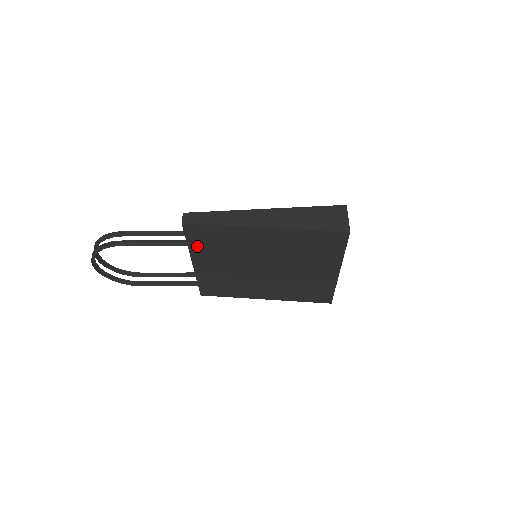
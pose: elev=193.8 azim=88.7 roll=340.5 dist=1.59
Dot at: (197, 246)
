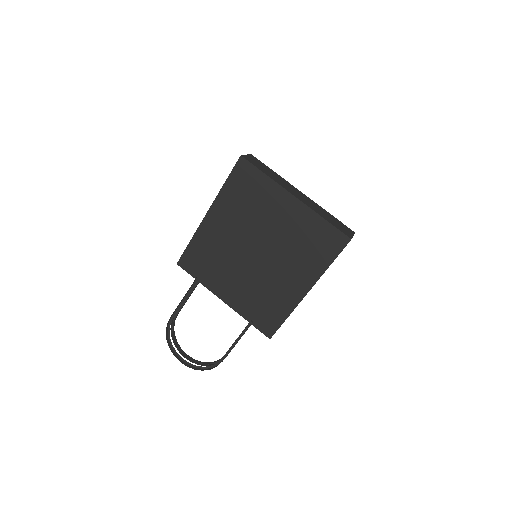
Dot at: (204, 277)
